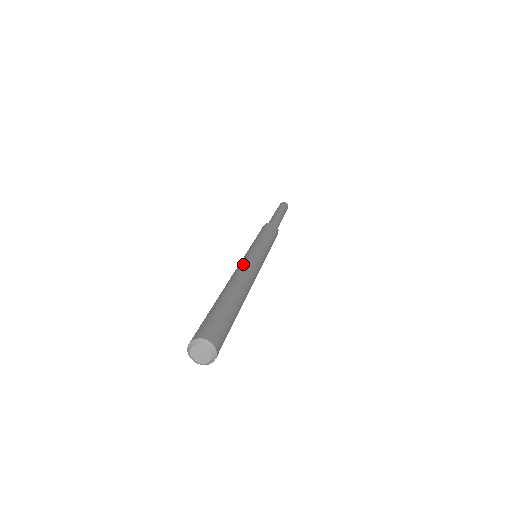
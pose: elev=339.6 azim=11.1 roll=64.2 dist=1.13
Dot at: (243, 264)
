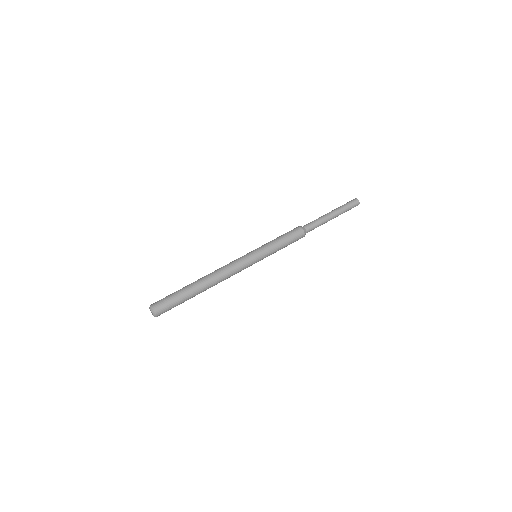
Dot at: (227, 264)
